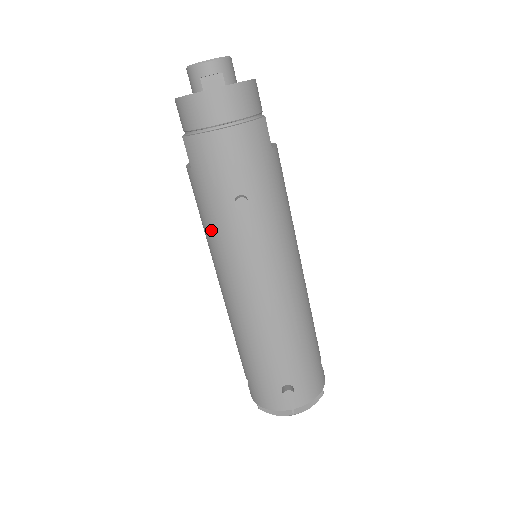
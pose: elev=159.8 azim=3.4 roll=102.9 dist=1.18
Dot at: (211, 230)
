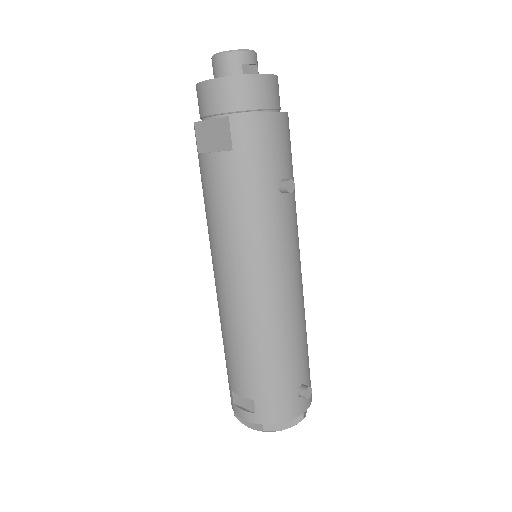
Dot at: (247, 219)
